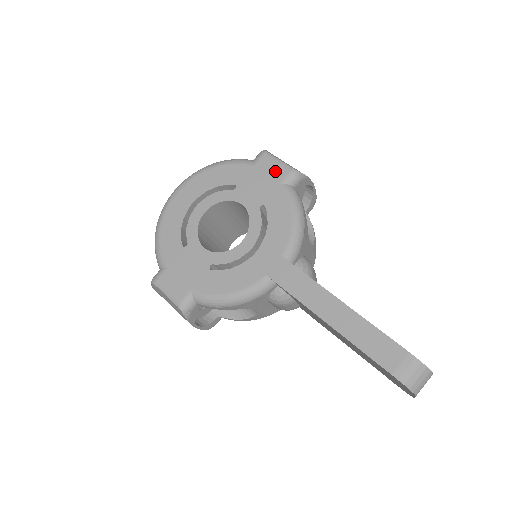
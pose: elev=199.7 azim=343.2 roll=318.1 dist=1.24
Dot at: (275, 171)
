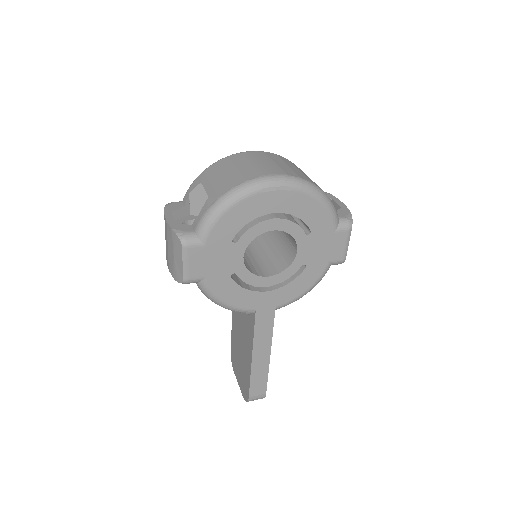
Dot at: (338, 250)
